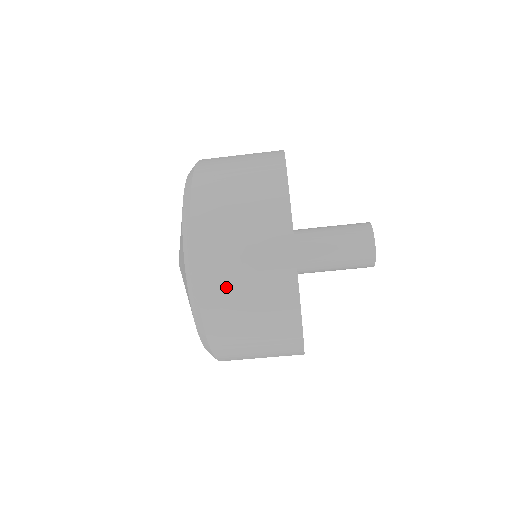
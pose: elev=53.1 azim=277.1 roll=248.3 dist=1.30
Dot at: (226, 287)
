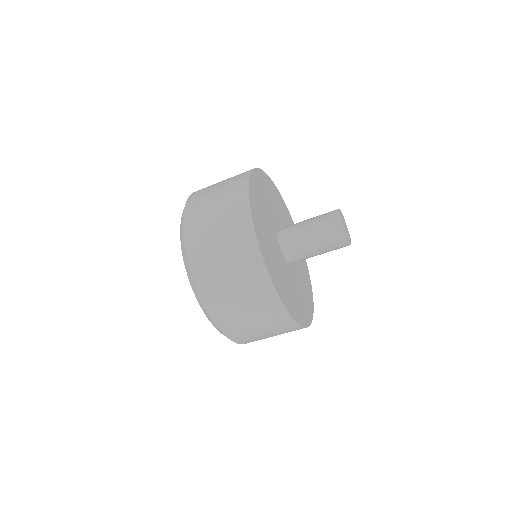
Dot at: (202, 224)
